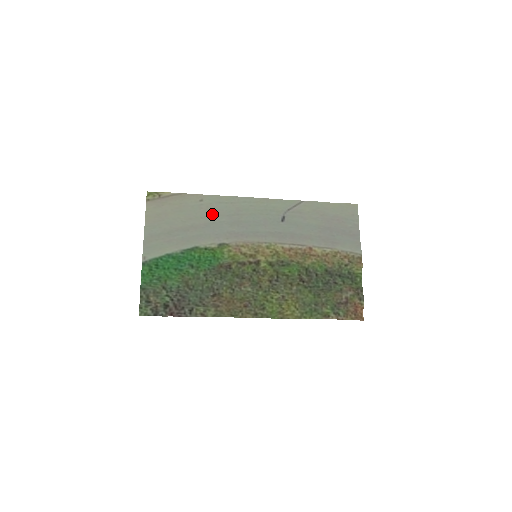
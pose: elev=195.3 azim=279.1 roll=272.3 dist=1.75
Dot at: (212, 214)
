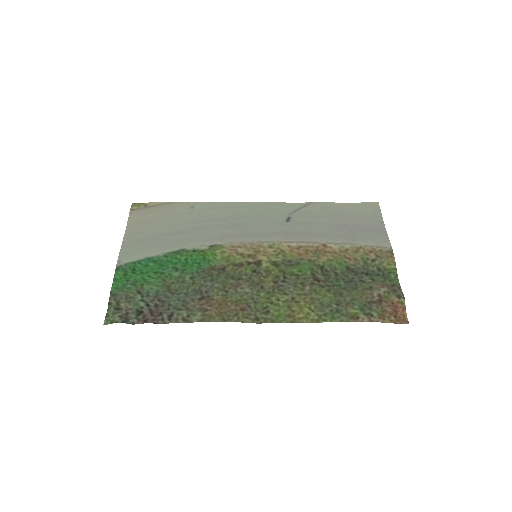
Dot at: (204, 219)
